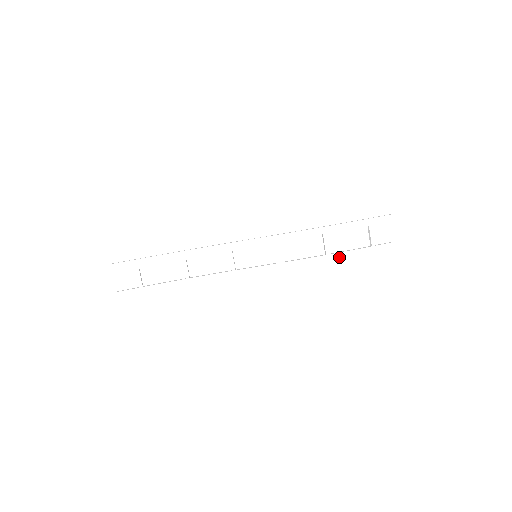
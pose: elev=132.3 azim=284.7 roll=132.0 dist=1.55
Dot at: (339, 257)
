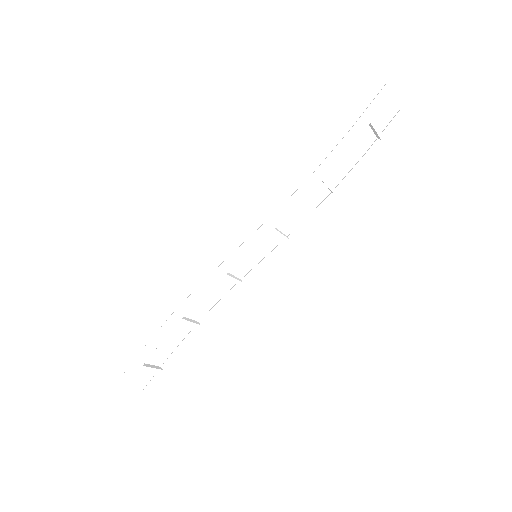
Dot at: (351, 185)
